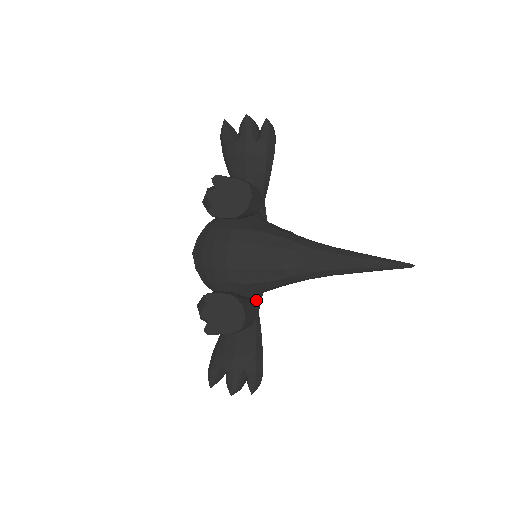
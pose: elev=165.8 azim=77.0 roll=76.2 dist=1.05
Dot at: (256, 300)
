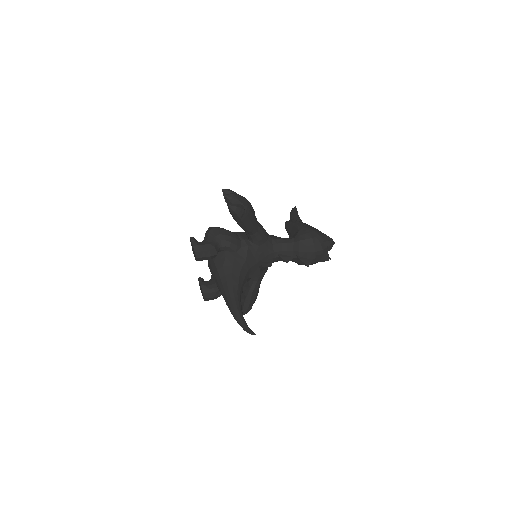
Dot at: occluded
